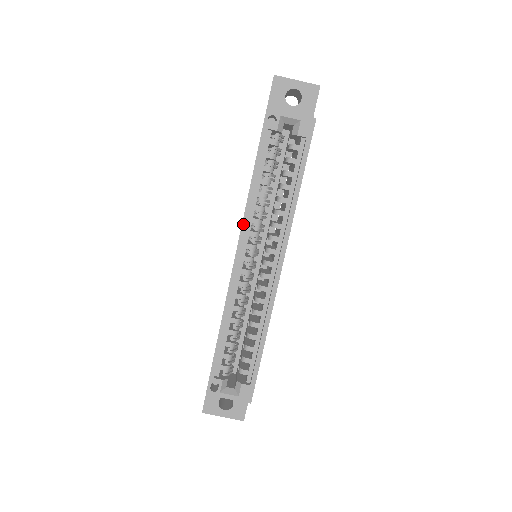
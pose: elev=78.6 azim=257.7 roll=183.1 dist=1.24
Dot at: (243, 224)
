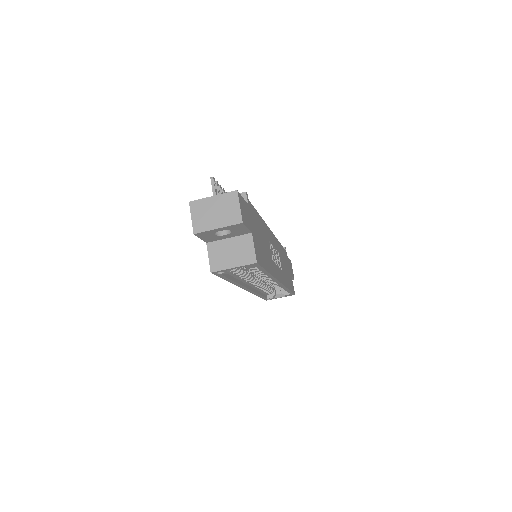
Dot at: (240, 287)
